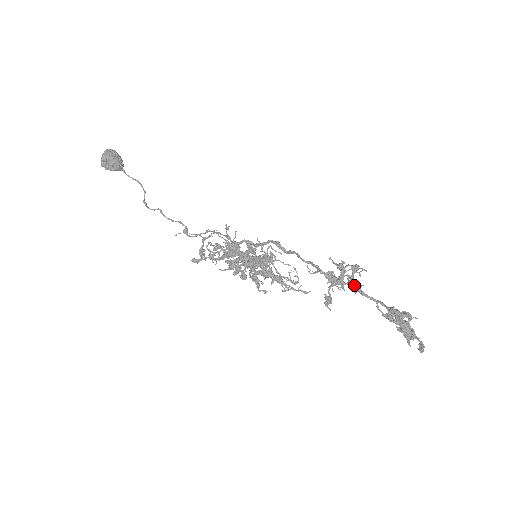
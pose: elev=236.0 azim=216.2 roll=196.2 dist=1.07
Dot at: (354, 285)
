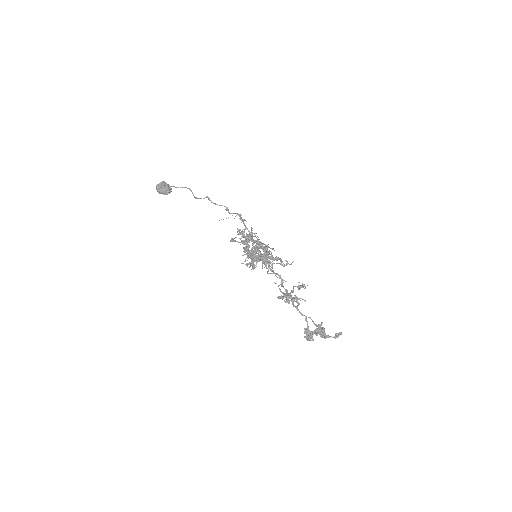
Dot at: (293, 306)
